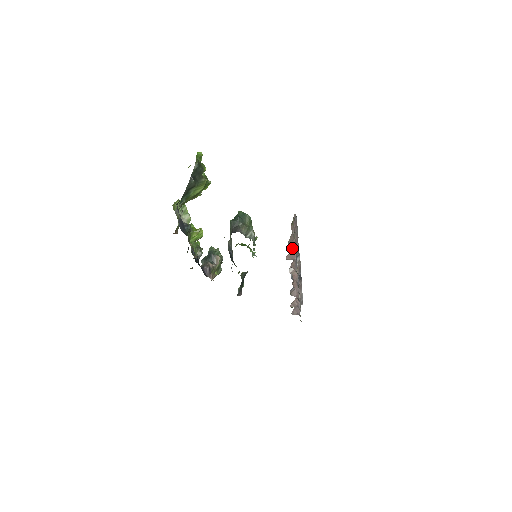
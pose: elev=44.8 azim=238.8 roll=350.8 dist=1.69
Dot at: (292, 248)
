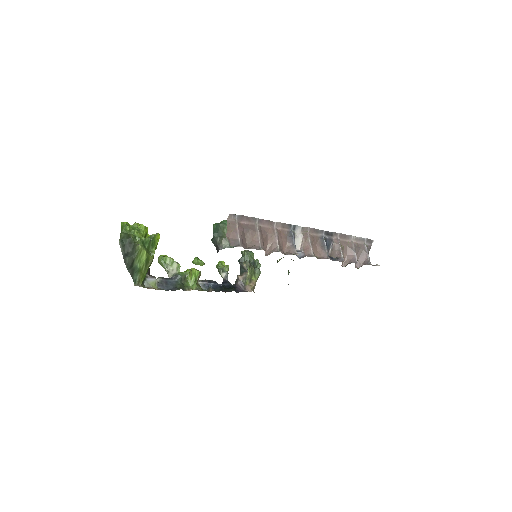
Dot at: (267, 237)
